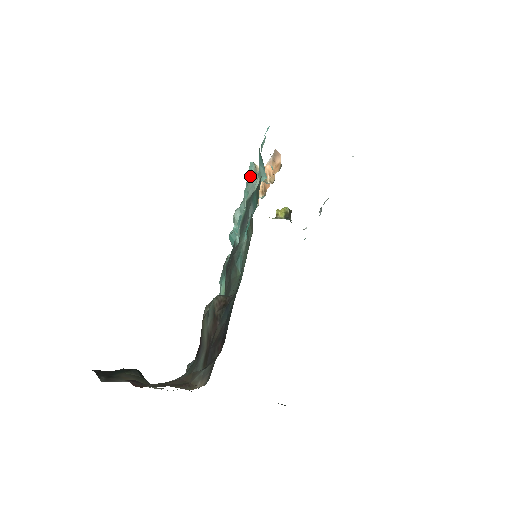
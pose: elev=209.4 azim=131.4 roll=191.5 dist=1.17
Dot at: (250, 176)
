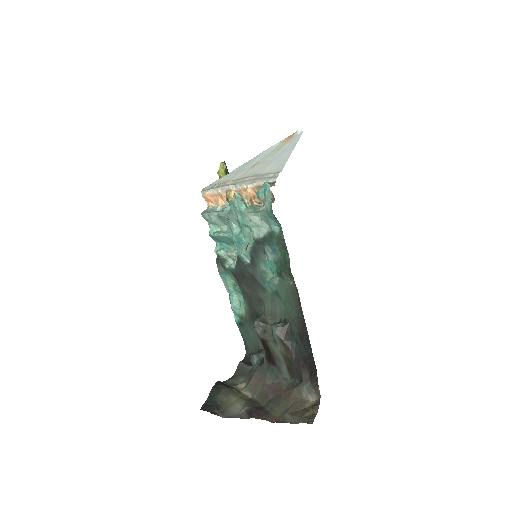
Dot at: (246, 213)
